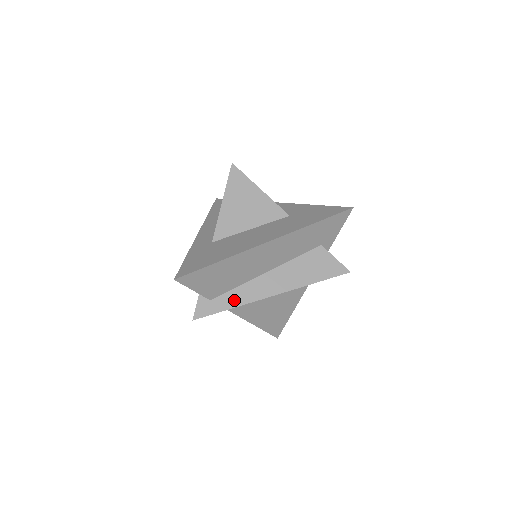
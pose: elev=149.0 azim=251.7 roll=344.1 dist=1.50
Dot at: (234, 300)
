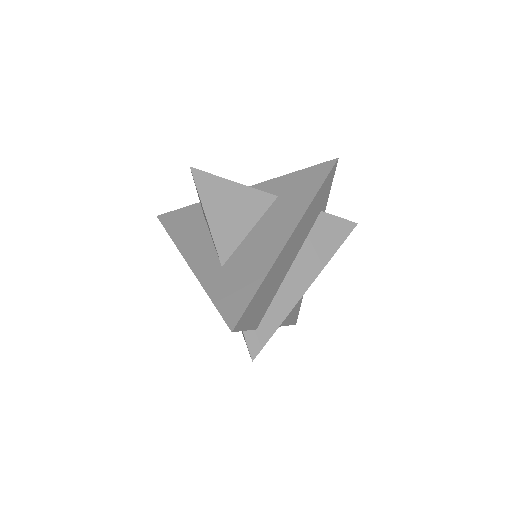
Dot at: (278, 314)
